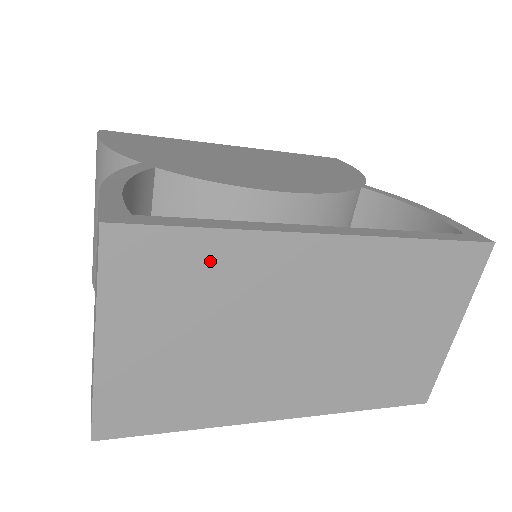
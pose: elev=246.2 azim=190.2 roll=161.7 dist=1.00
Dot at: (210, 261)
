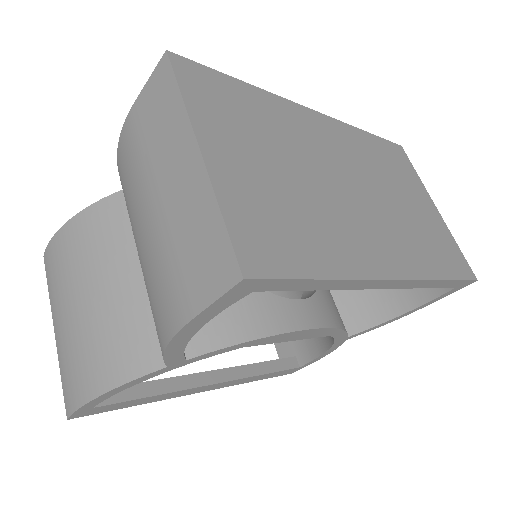
Dot at: (253, 104)
